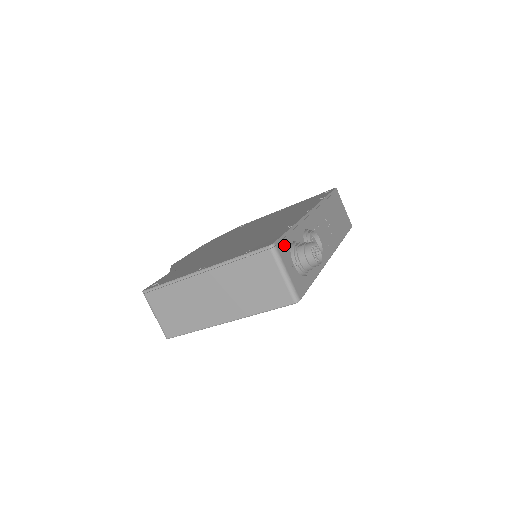
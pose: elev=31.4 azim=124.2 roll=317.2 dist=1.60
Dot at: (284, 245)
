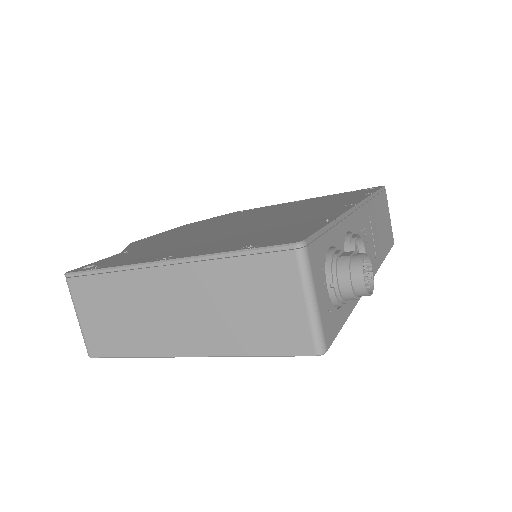
Dot at: (318, 248)
